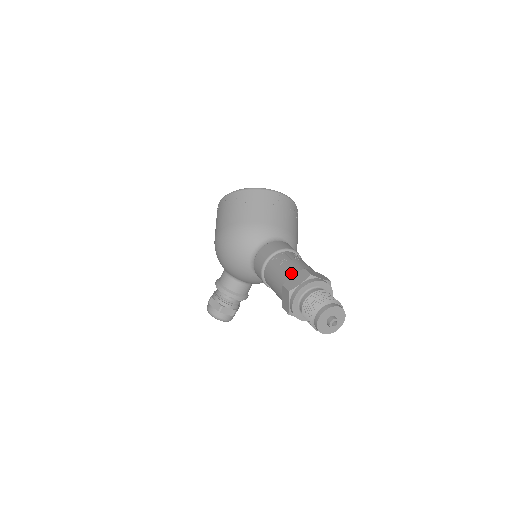
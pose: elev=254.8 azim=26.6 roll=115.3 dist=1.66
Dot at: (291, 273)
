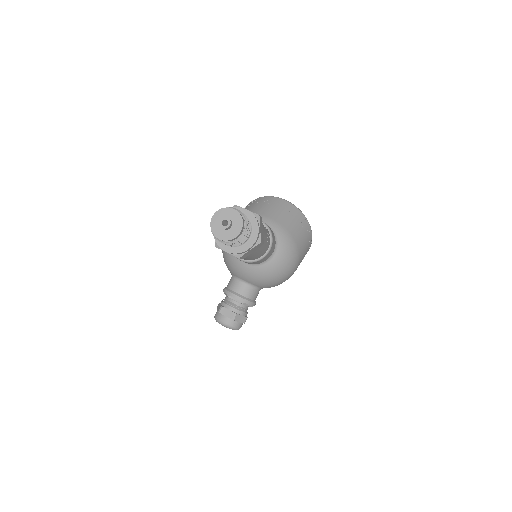
Dot at: occluded
